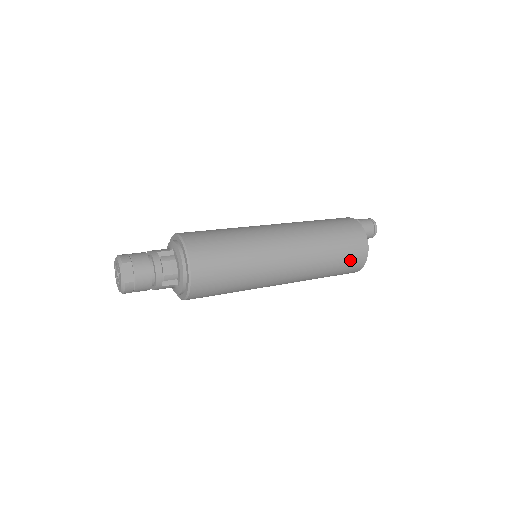
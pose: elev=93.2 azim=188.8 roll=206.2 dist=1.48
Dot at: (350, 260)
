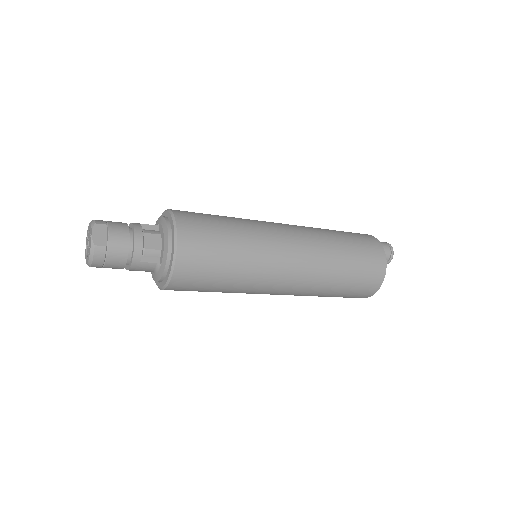
Dot at: (366, 271)
